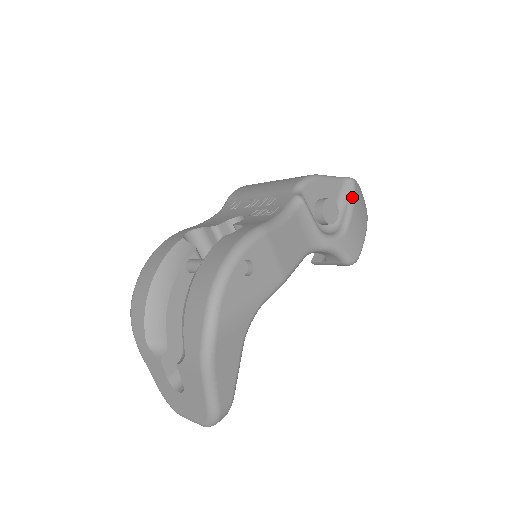
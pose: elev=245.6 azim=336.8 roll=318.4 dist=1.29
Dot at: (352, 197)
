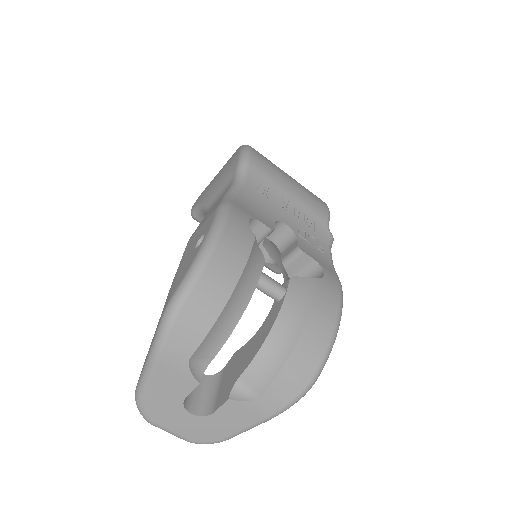
Dot at: occluded
